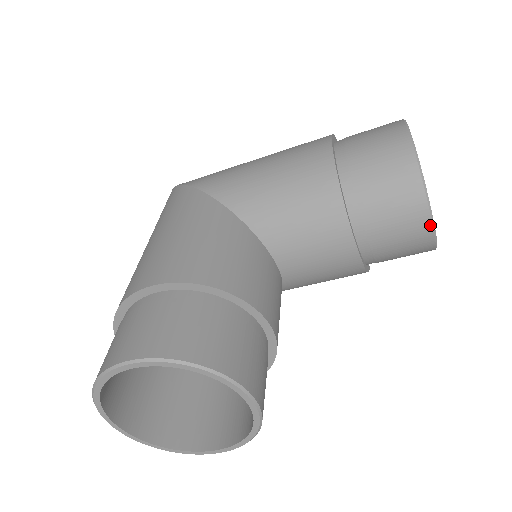
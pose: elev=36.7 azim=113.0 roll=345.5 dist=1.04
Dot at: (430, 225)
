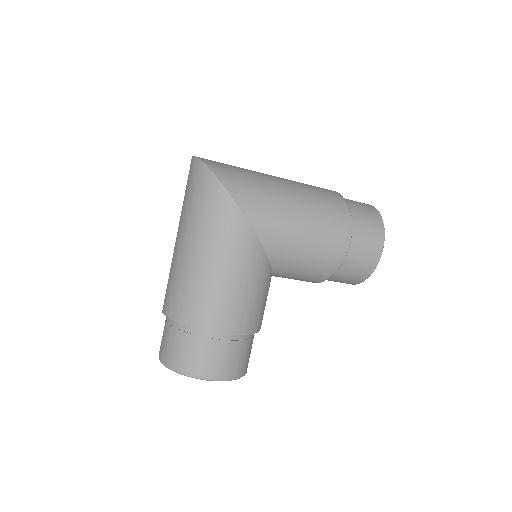
Dot at: occluded
